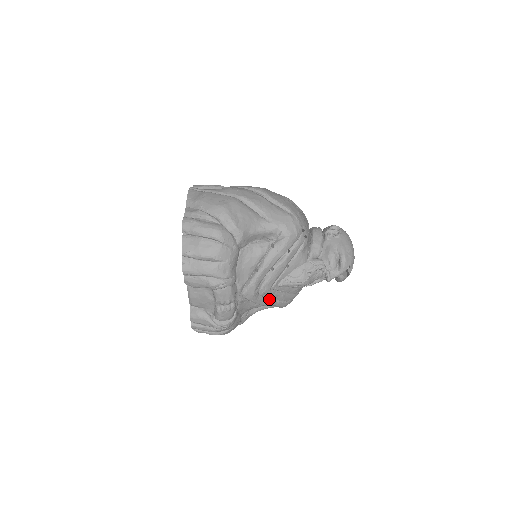
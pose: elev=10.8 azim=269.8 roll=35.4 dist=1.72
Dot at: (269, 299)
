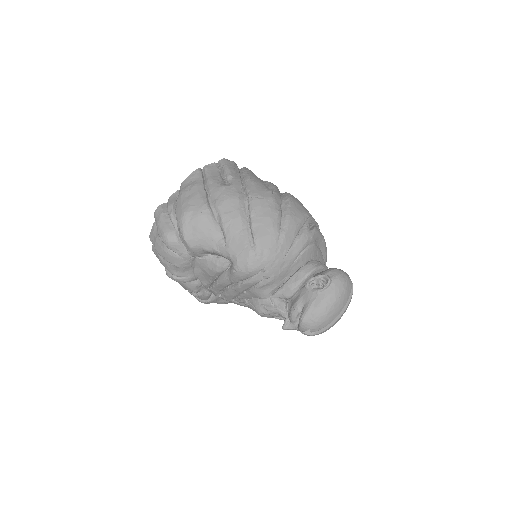
Dot at: occluded
